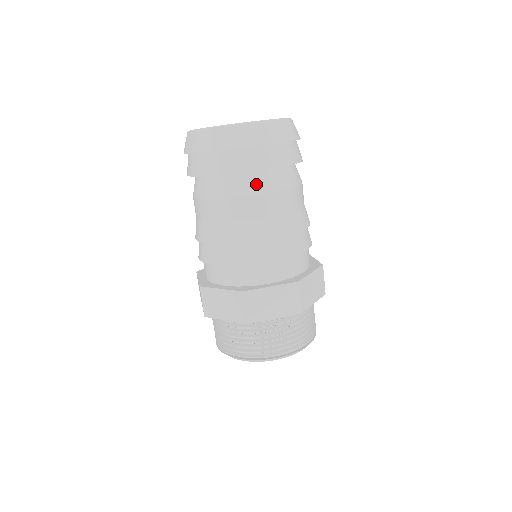
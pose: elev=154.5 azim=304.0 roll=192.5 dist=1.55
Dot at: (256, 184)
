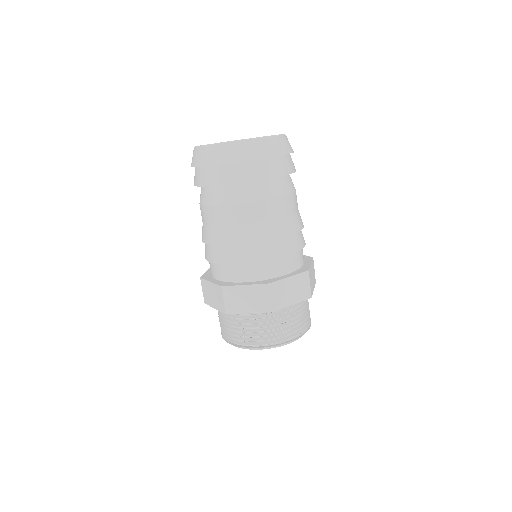
Dot at: (234, 195)
